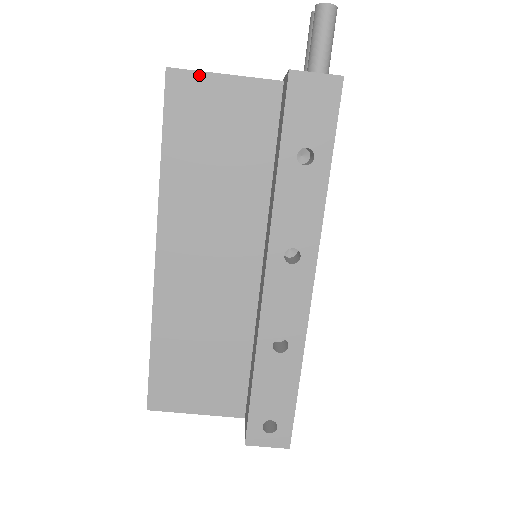
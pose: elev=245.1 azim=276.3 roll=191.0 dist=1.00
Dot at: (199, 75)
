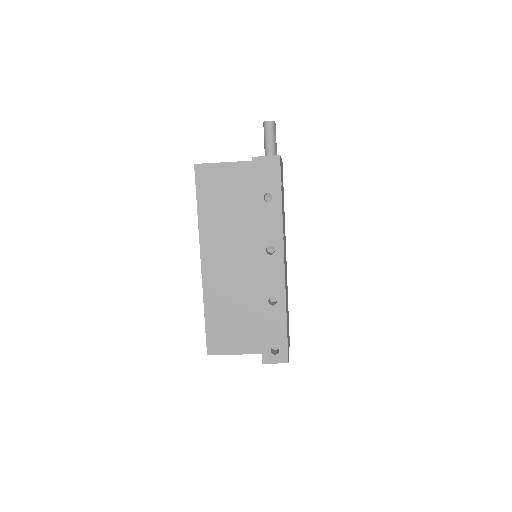
Dot at: (211, 165)
